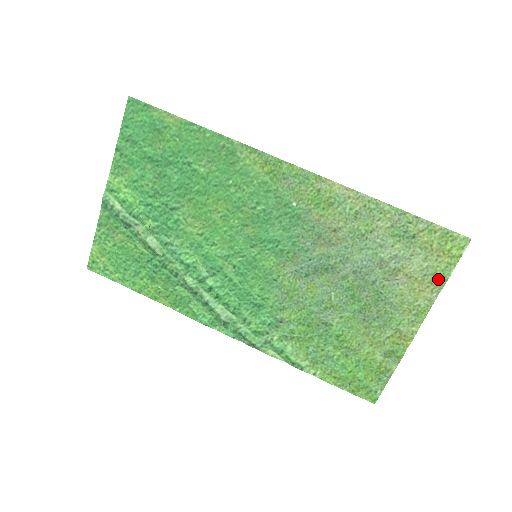
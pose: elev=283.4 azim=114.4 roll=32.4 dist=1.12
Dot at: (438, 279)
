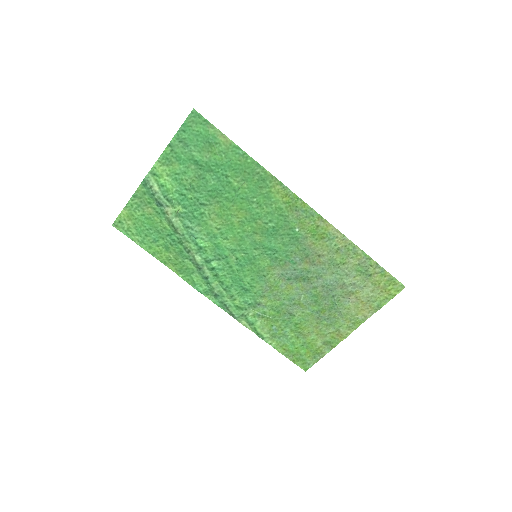
Dot at: (376, 305)
